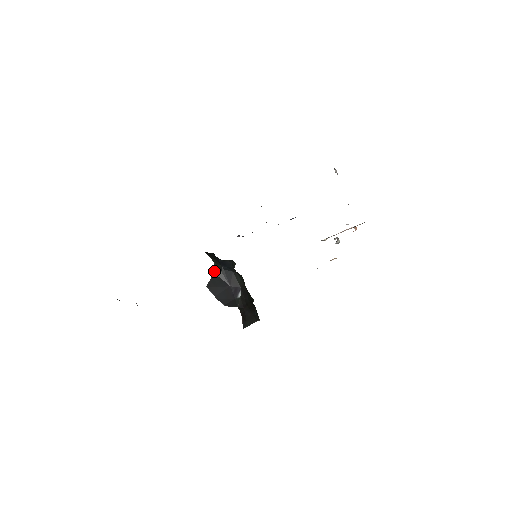
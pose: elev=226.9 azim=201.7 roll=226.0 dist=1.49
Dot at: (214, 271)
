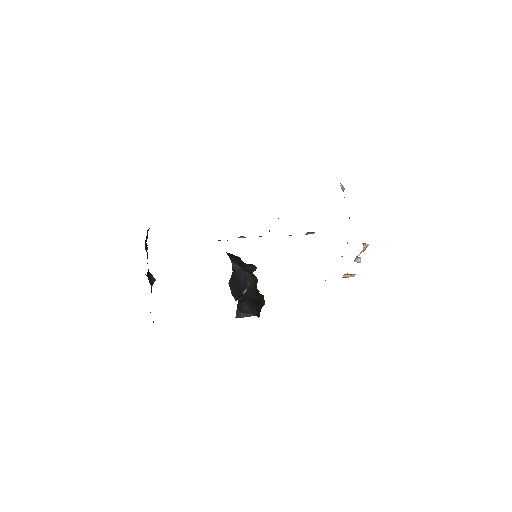
Dot at: (232, 270)
